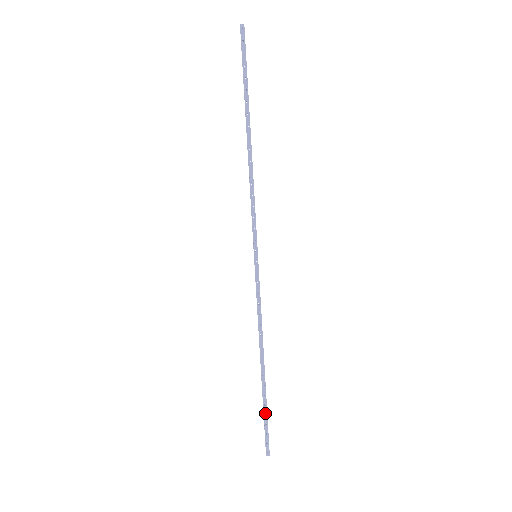
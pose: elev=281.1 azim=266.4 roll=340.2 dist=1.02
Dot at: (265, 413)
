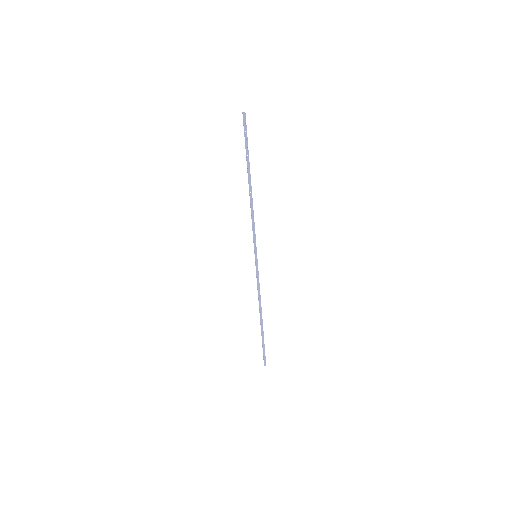
Dot at: (263, 343)
